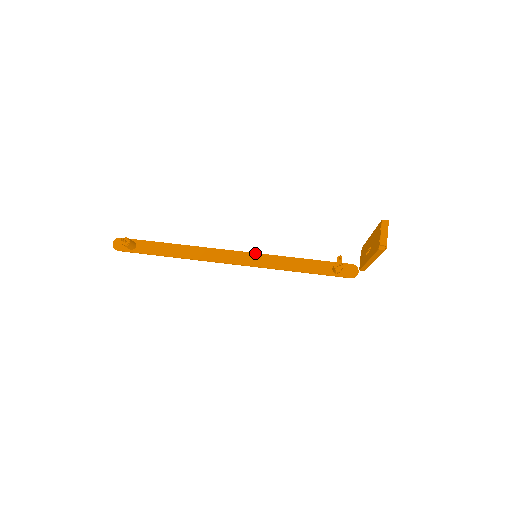
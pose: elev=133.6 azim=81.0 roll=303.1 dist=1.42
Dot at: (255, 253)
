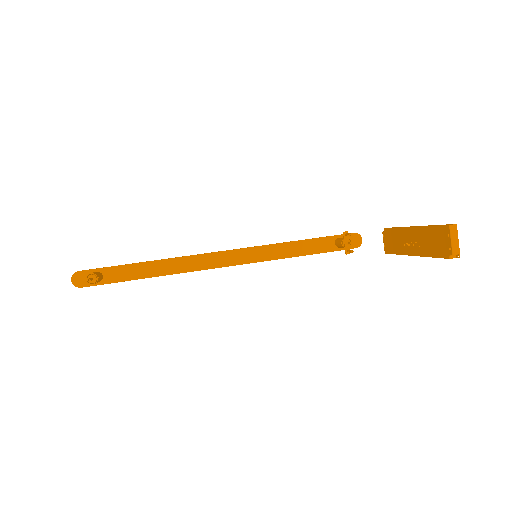
Dot at: (247, 248)
